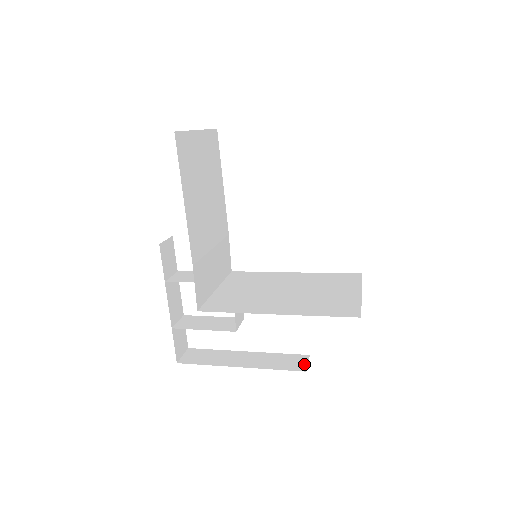
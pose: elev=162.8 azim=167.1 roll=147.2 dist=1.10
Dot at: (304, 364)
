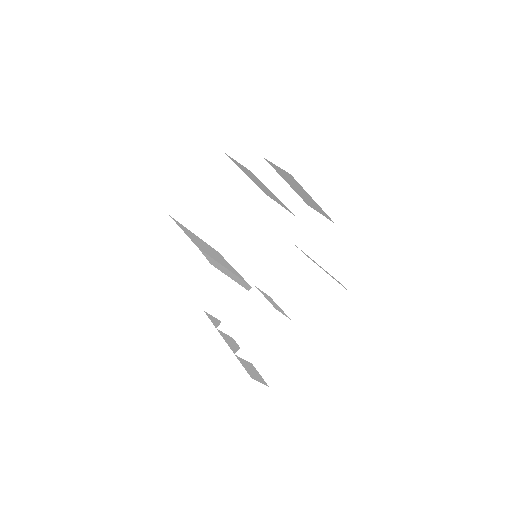
Dot at: occluded
